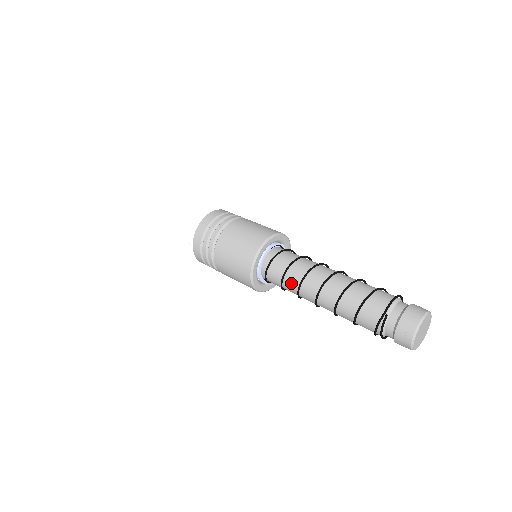
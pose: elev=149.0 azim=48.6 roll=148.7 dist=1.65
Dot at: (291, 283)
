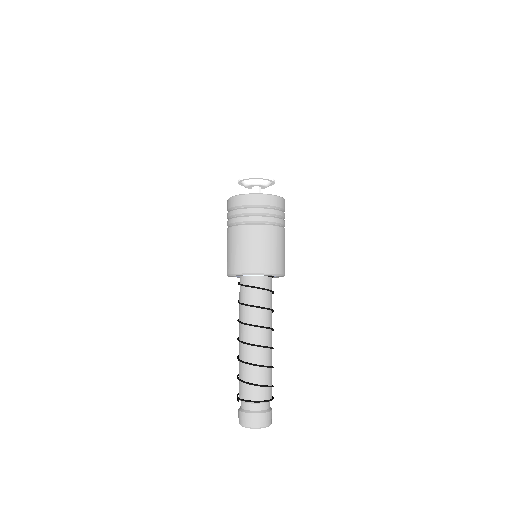
Dot at: (239, 310)
